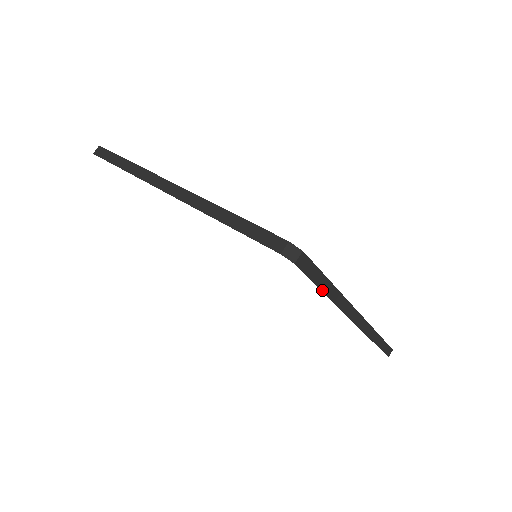
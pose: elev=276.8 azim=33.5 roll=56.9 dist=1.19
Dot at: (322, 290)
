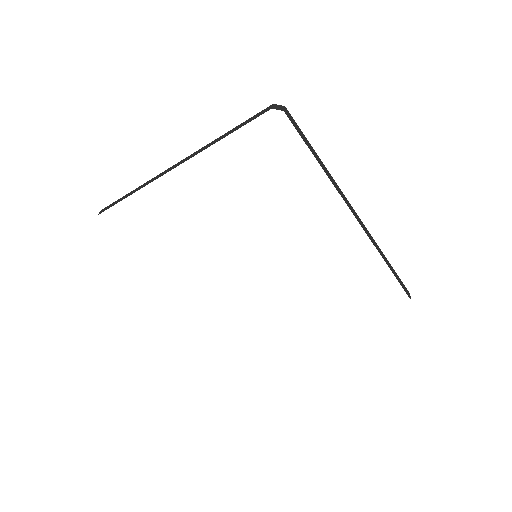
Dot at: (314, 156)
